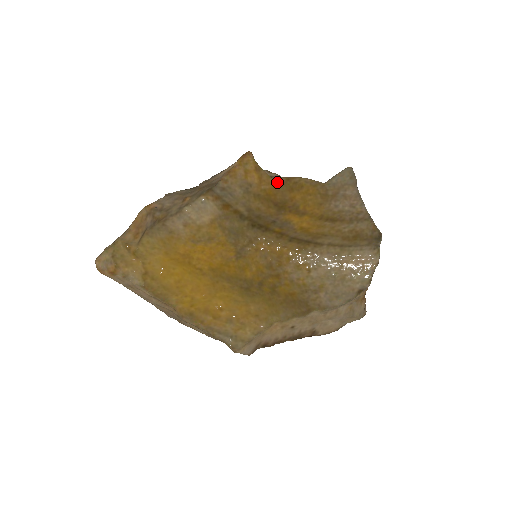
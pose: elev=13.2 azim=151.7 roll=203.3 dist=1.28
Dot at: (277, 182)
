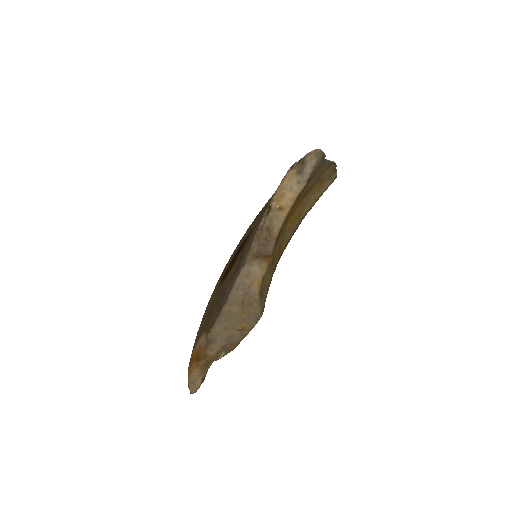
Dot at: occluded
